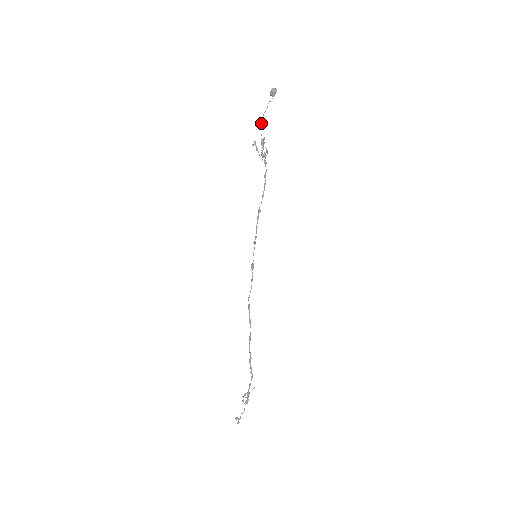
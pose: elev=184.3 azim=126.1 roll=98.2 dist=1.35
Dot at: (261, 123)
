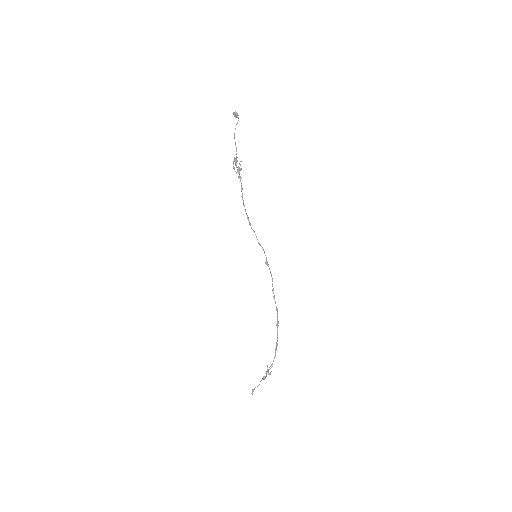
Dot at: (235, 144)
